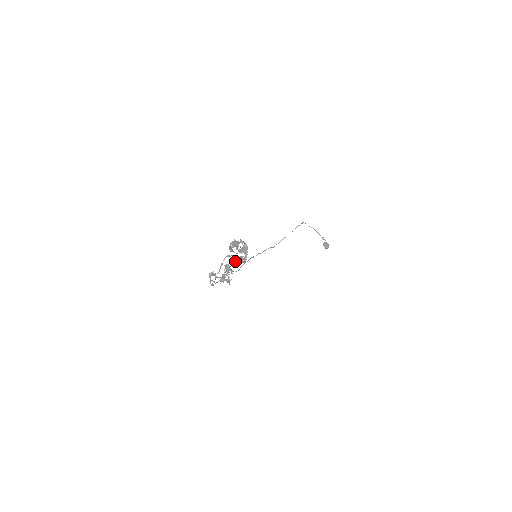
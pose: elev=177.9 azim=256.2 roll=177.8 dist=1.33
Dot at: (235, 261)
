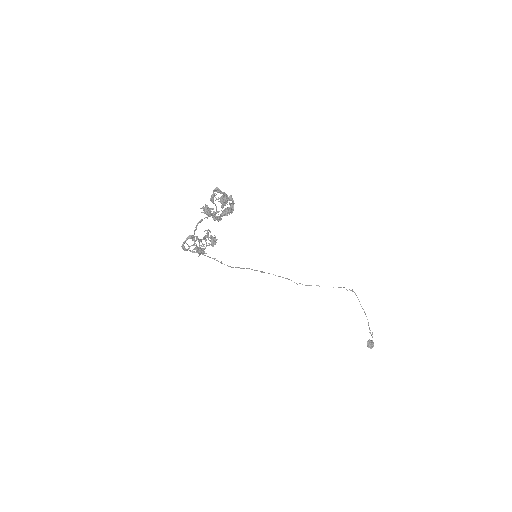
Dot at: (205, 208)
